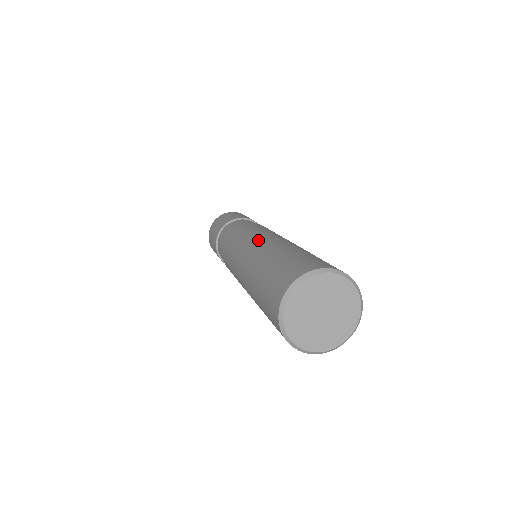
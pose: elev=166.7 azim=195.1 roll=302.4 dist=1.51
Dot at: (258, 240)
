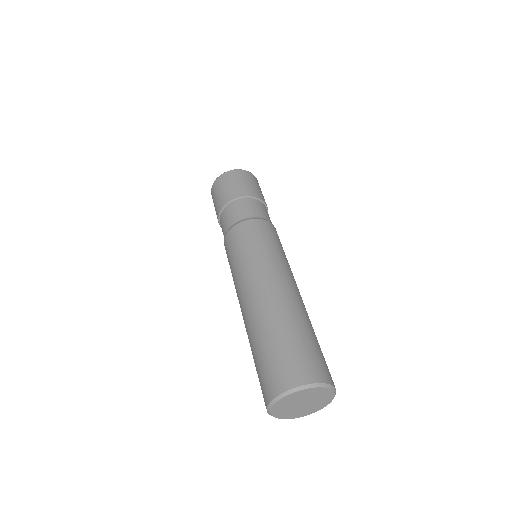
Dot at: (258, 280)
